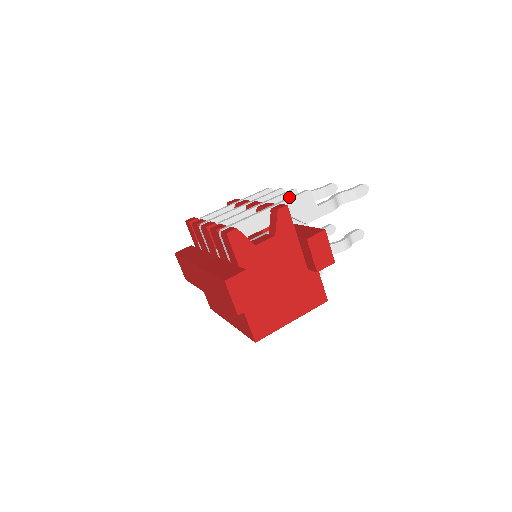
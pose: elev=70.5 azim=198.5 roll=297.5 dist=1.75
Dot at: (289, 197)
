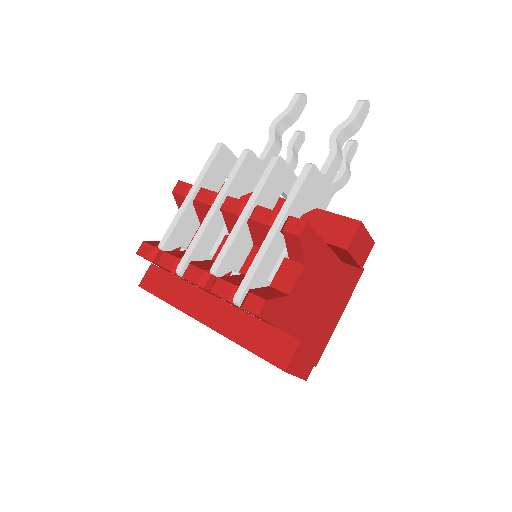
Dot at: (291, 191)
